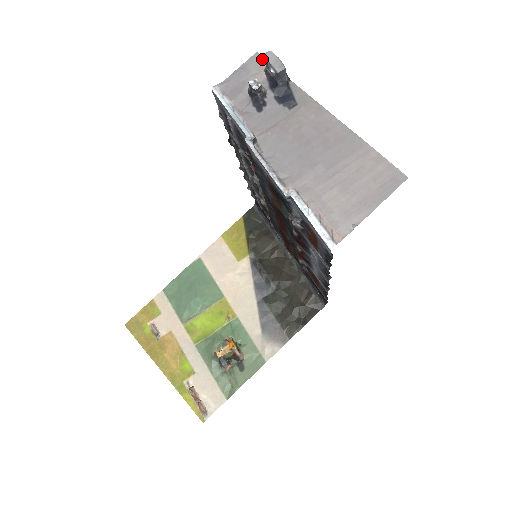
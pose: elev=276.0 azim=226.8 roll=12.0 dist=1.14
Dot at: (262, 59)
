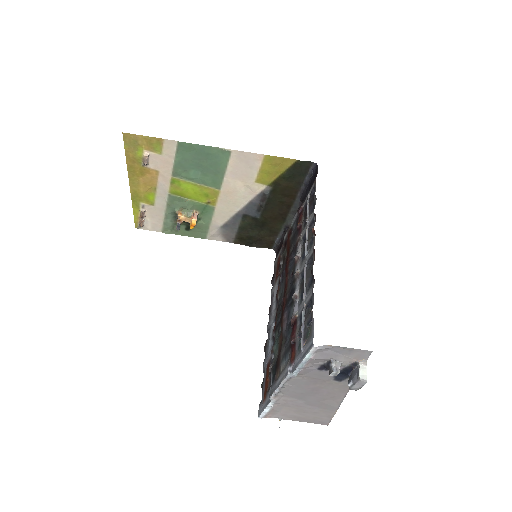
Dot at: (368, 356)
